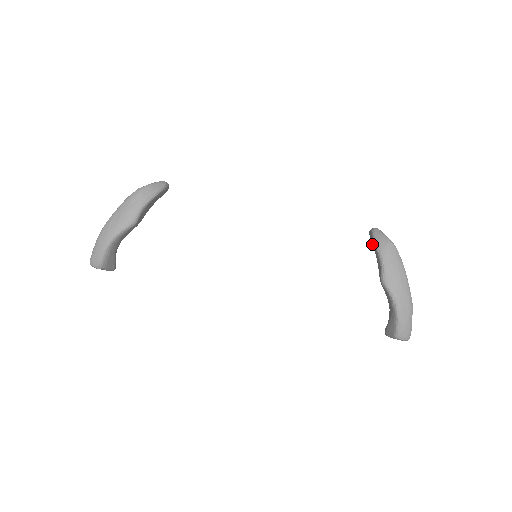
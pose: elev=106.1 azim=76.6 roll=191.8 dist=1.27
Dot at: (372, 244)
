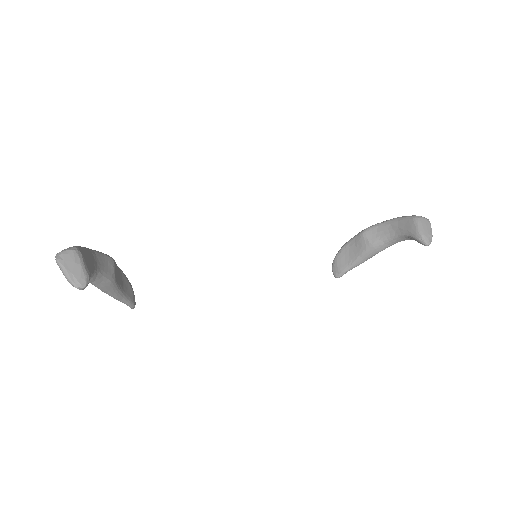
Dot at: (341, 264)
